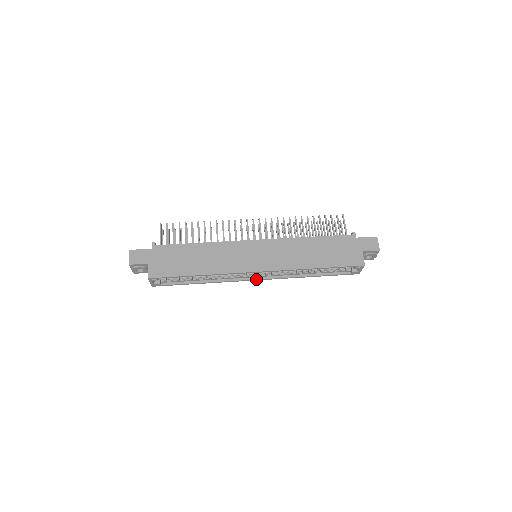
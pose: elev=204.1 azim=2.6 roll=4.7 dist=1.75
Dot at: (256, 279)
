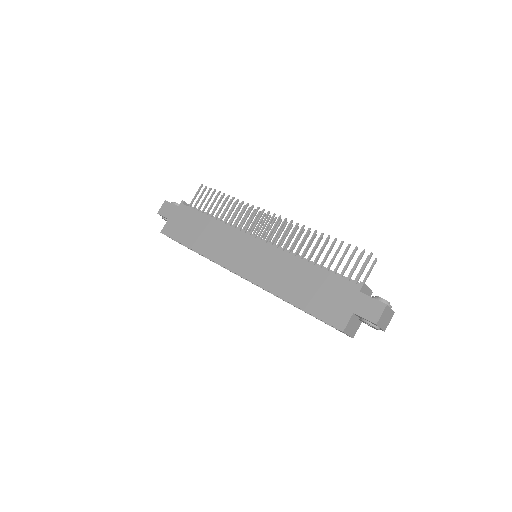
Dot at: occluded
